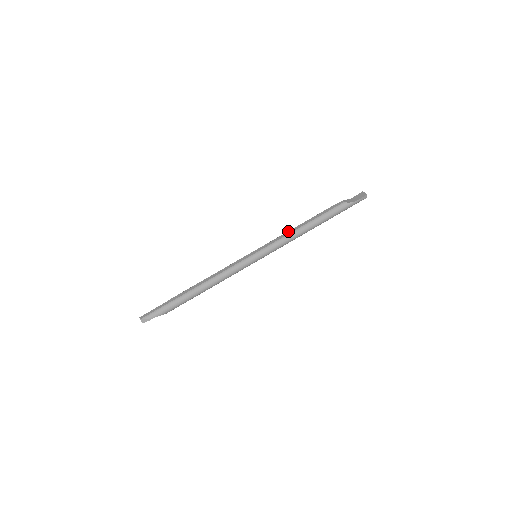
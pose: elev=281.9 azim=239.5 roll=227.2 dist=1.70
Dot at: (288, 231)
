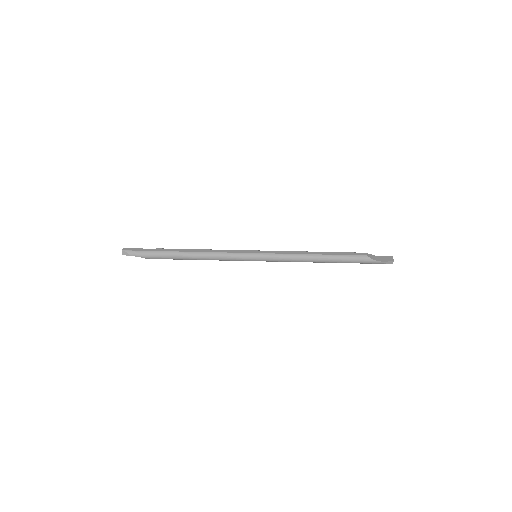
Dot at: (299, 251)
